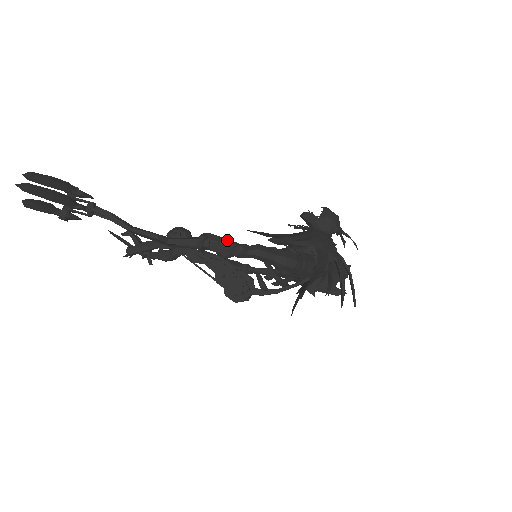
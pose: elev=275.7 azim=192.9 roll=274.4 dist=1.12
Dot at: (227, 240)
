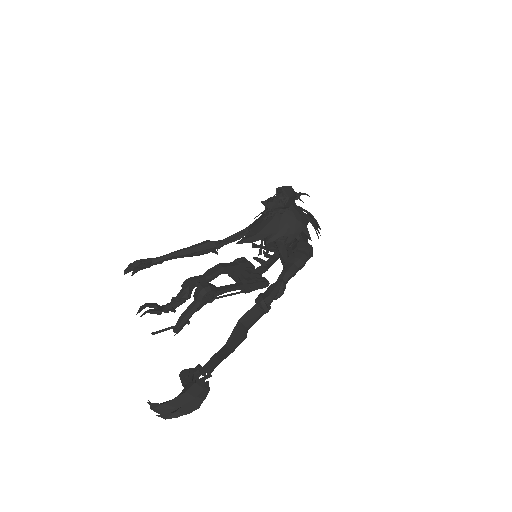
Dot at: (274, 292)
